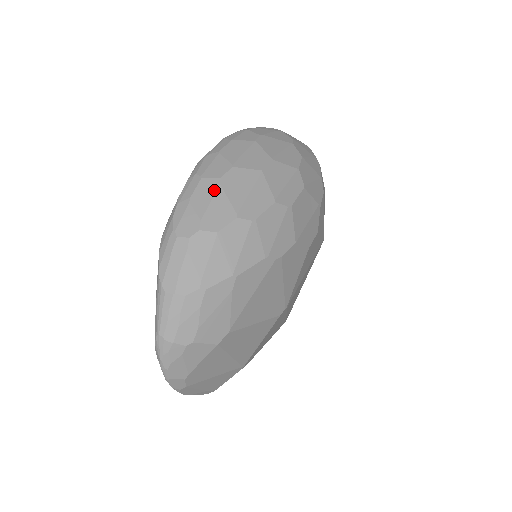
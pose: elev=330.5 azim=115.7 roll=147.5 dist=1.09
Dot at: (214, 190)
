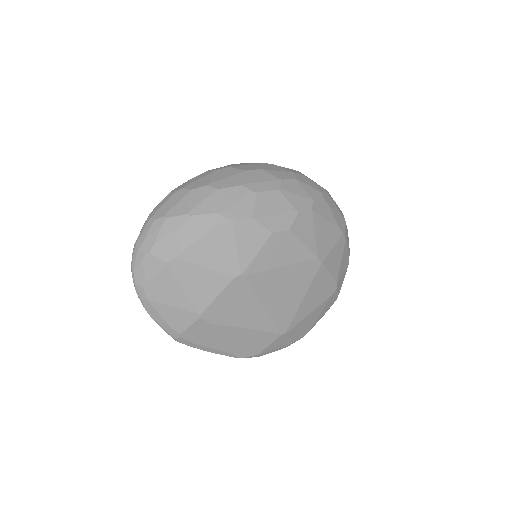
Dot at: (207, 174)
